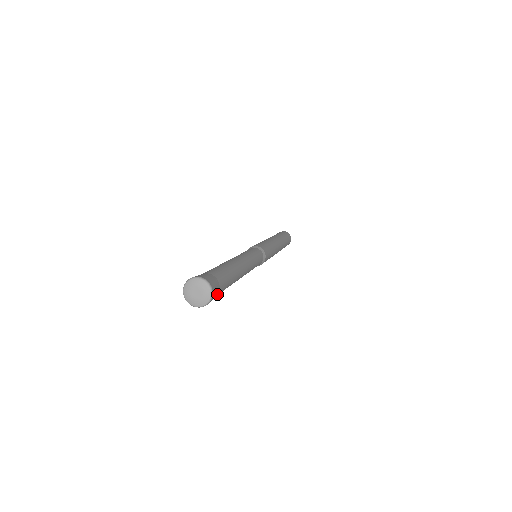
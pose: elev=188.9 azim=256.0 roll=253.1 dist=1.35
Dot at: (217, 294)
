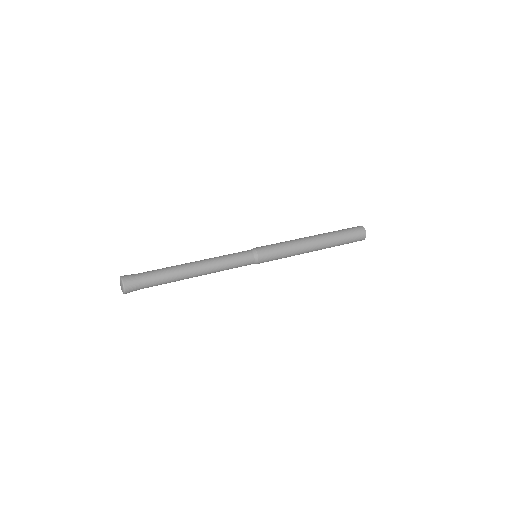
Dot at: (142, 288)
